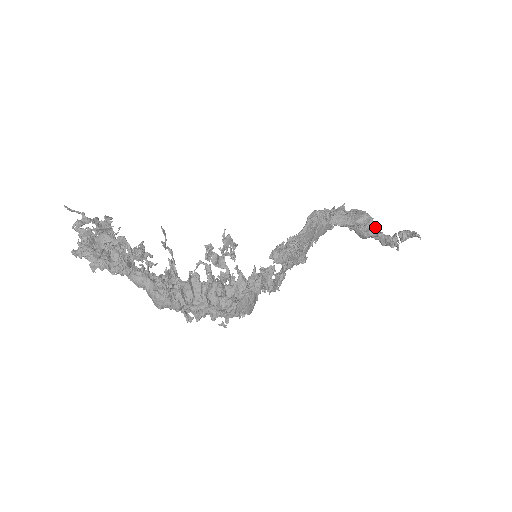
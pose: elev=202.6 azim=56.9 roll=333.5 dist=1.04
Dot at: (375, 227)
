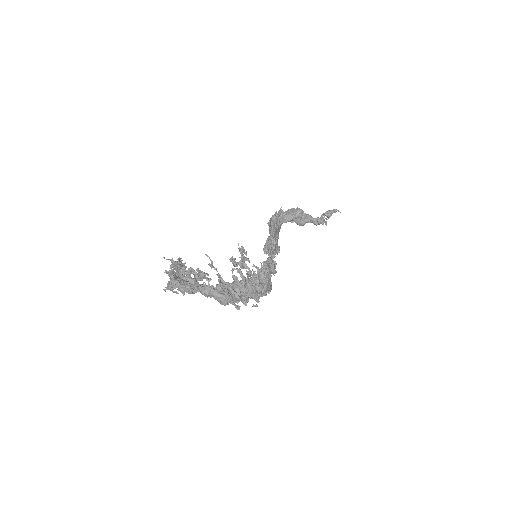
Dot at: (308, 215)
